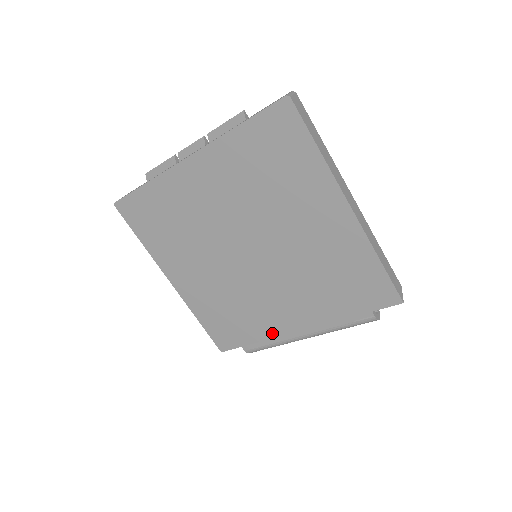
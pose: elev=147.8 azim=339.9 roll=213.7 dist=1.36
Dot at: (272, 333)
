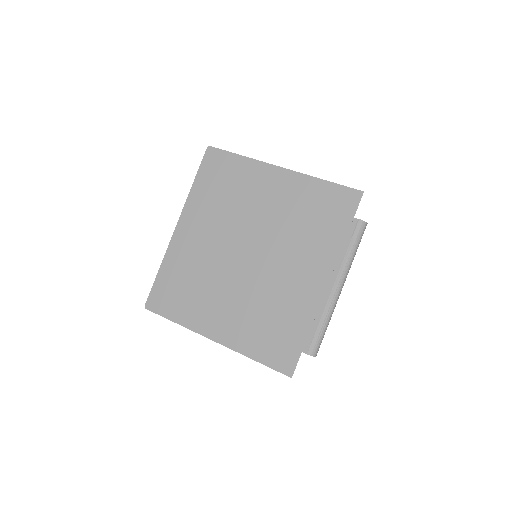
Dot at: (312, 310)
